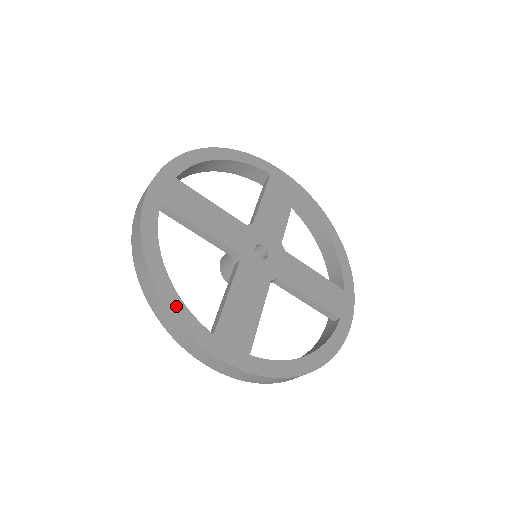
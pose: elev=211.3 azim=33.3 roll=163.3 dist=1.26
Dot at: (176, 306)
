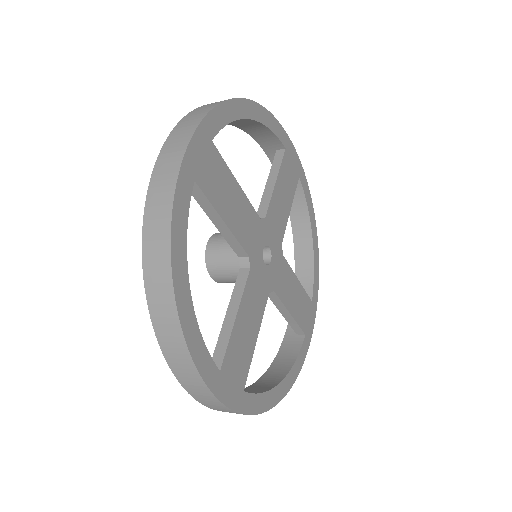
Dot at: (193, 337)
